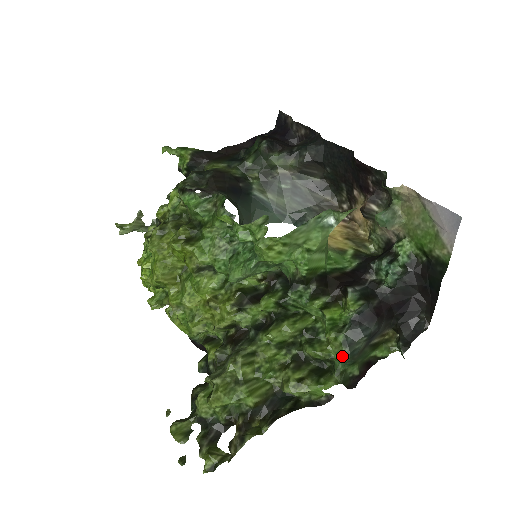
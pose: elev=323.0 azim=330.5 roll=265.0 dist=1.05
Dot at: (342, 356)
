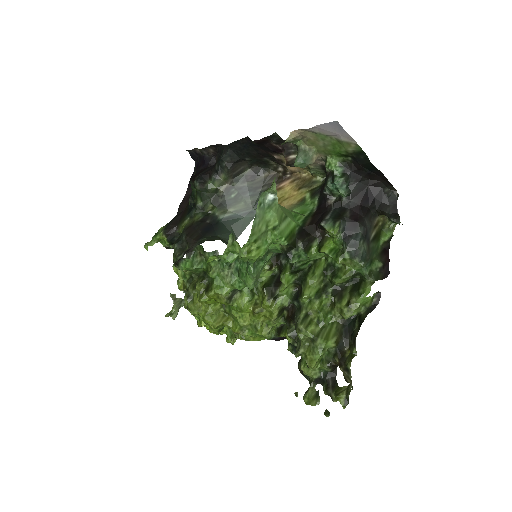
Dot at: (358, 266)
